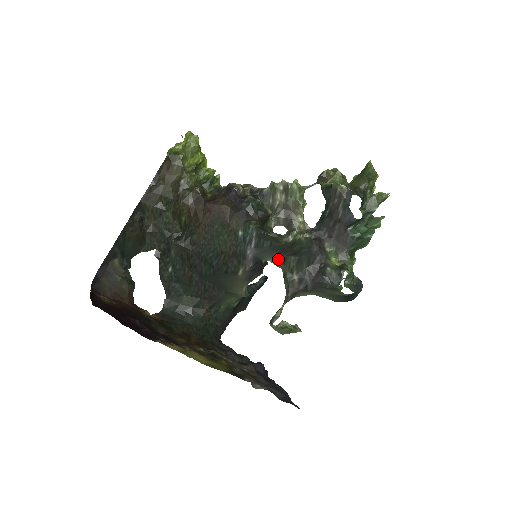
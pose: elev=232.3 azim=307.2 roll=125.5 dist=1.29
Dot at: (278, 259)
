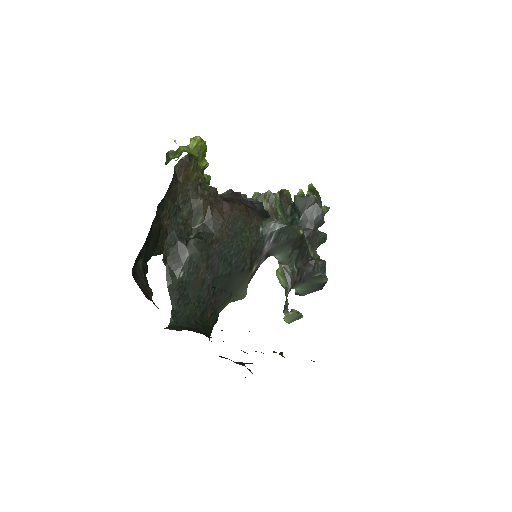
Dot at: (285, 253)
